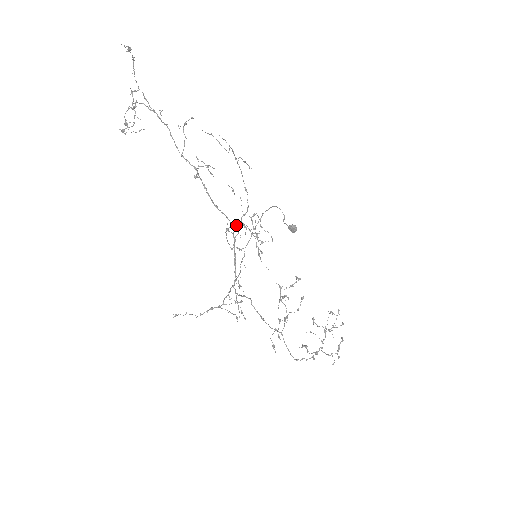
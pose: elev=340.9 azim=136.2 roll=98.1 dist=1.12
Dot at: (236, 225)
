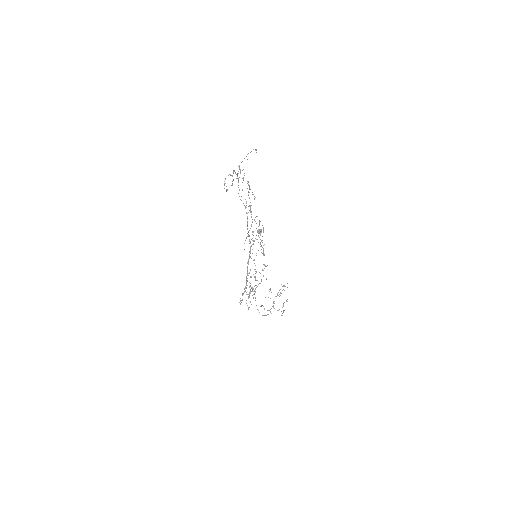
Dot at: occluded
